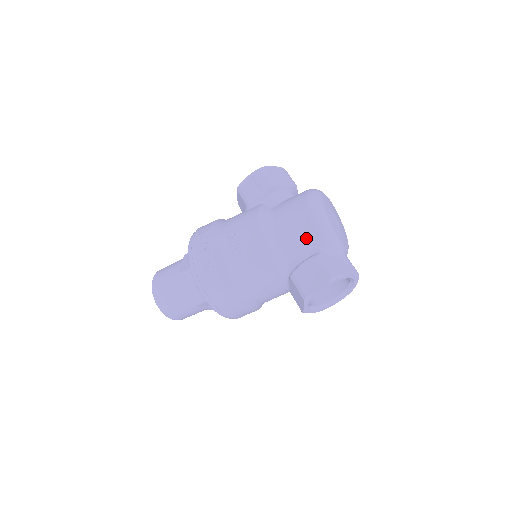
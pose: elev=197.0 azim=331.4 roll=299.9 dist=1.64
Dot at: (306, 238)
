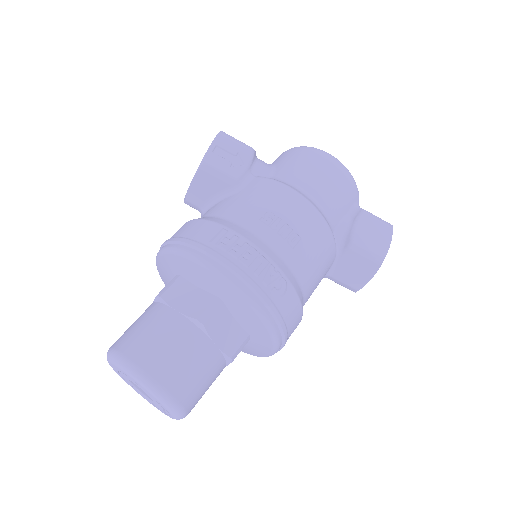
Dot at: (345, 196)
